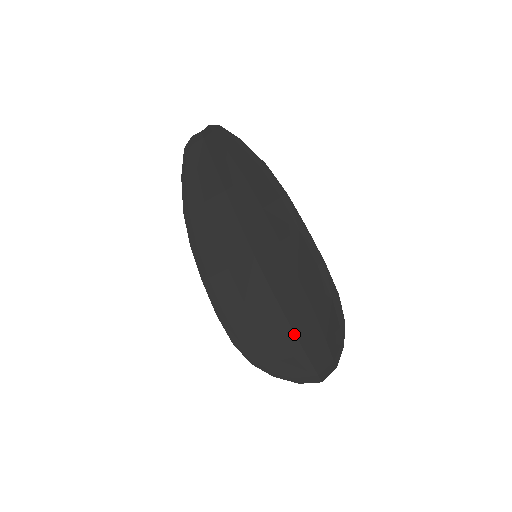
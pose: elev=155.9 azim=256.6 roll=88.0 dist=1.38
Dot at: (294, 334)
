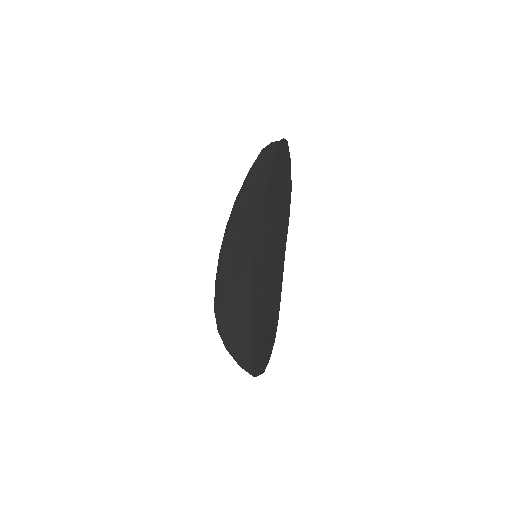
Dot at: (250, 329)
